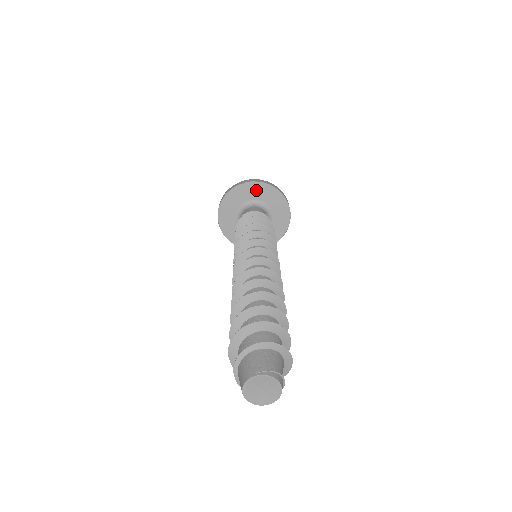
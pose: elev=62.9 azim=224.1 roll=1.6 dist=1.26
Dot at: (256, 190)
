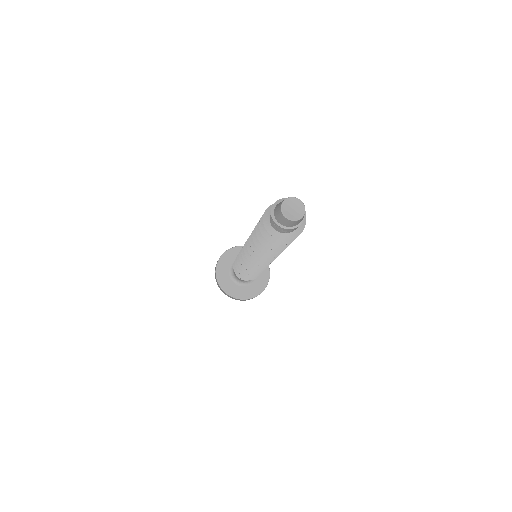
Dot at: occluded
